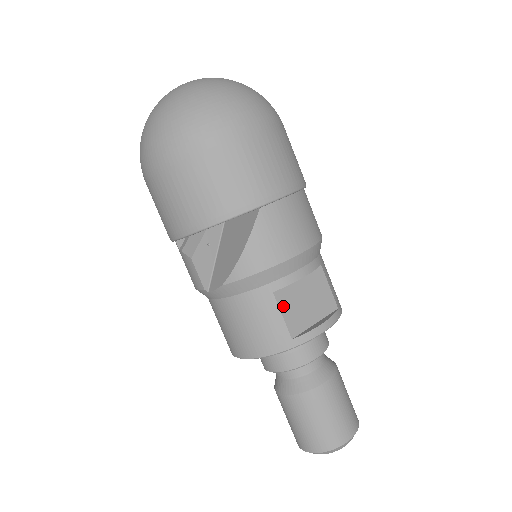
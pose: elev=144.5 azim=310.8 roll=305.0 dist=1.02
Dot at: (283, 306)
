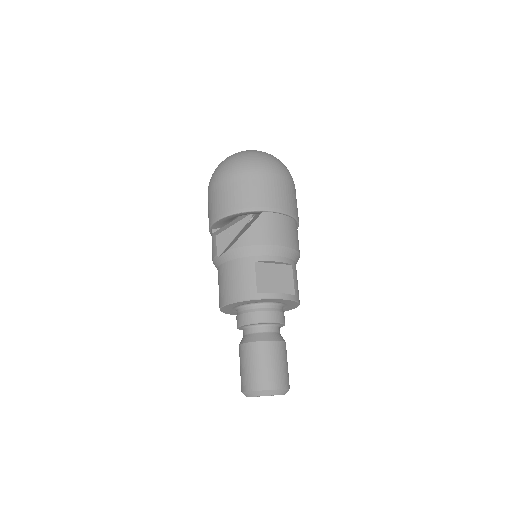
Dot at: (258, 272)
